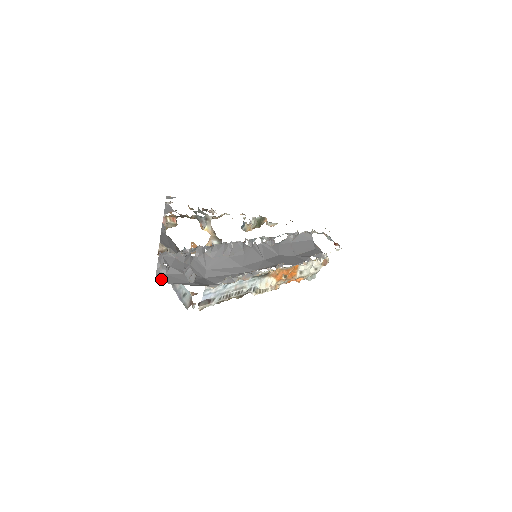
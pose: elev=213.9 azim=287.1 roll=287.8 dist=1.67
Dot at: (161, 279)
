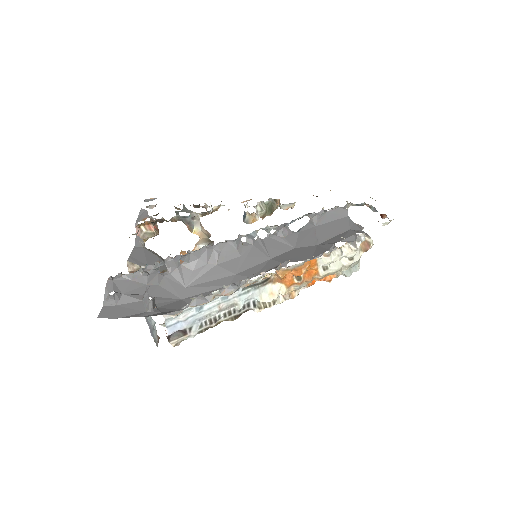
Dot at: (106, 314)
